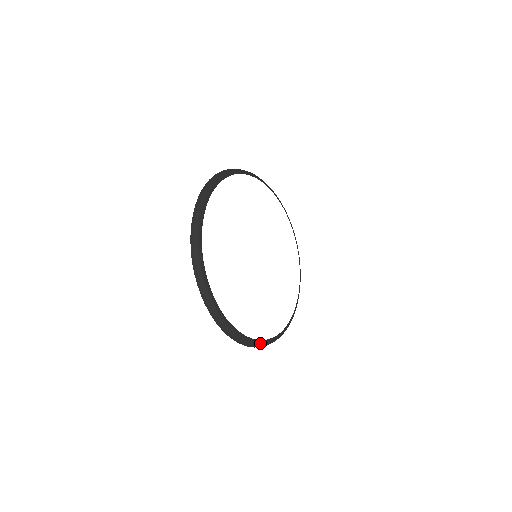
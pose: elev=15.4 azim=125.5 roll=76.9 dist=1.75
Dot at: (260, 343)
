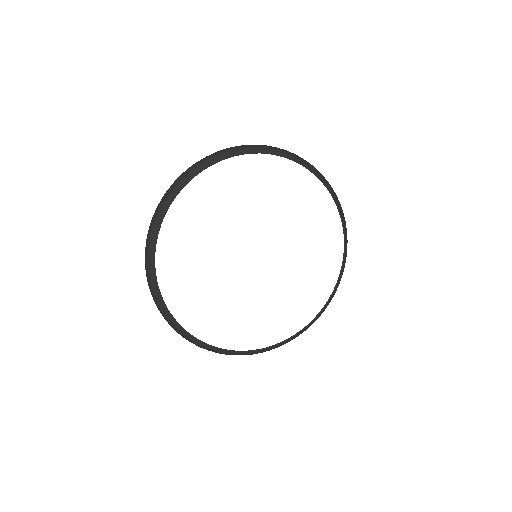
Dot at: (315, 319)
